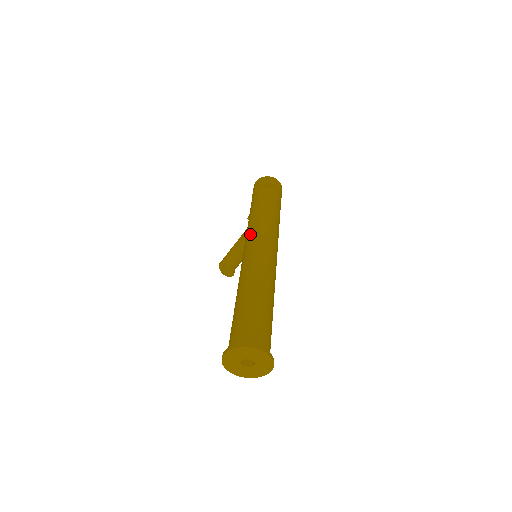
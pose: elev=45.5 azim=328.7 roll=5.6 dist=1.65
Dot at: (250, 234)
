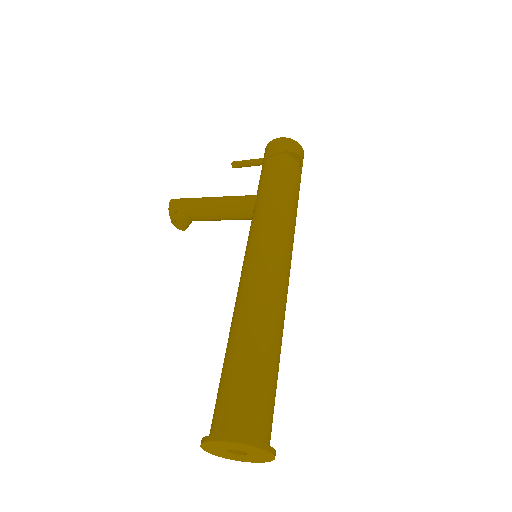
Dot at: (273, 231)
